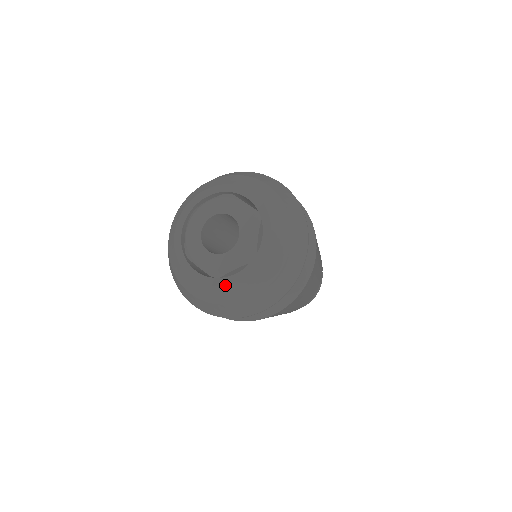
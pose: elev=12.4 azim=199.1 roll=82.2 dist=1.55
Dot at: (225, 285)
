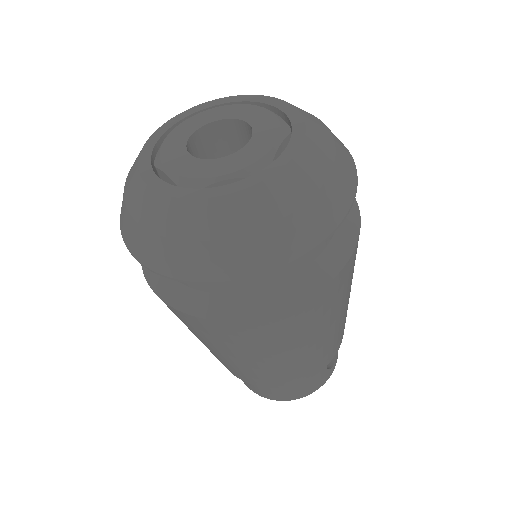
Dot at: (199, 197)
